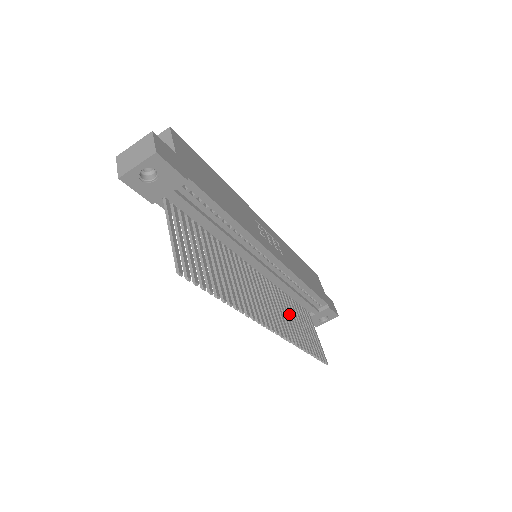
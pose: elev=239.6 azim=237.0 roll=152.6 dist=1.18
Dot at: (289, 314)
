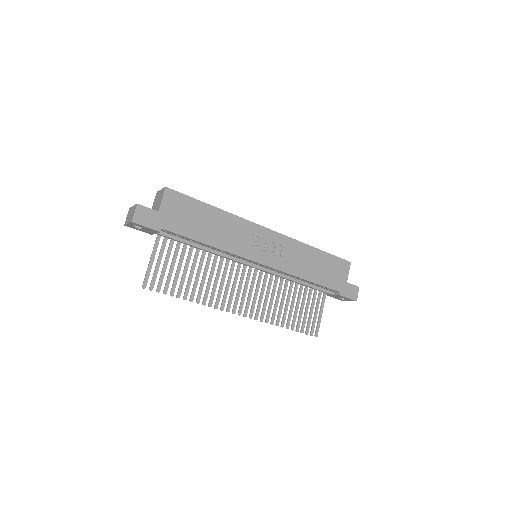
Dot at: (282, 298)
